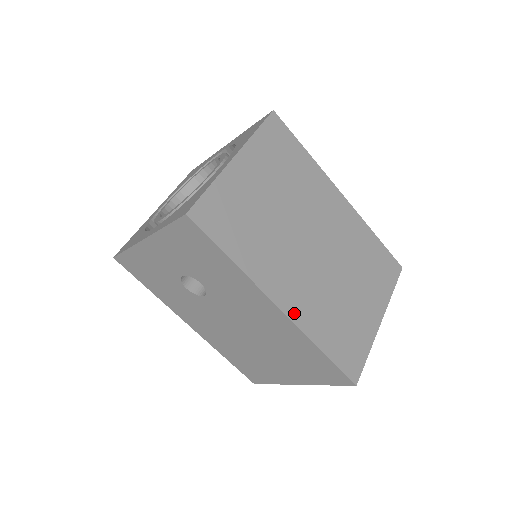
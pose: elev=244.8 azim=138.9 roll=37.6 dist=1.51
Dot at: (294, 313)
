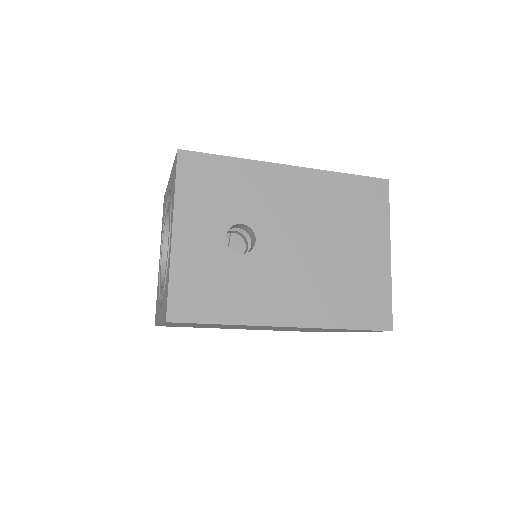
Dot at: occluded
